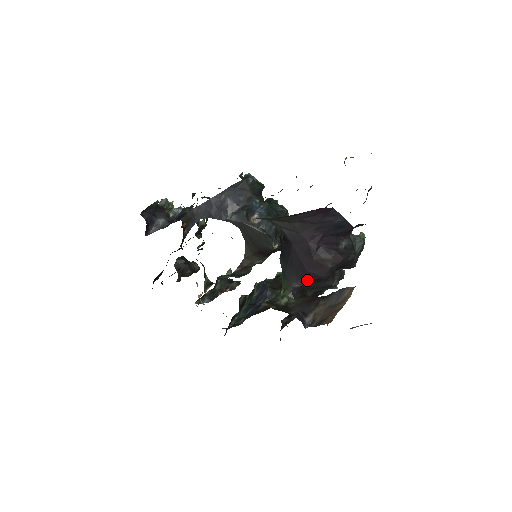
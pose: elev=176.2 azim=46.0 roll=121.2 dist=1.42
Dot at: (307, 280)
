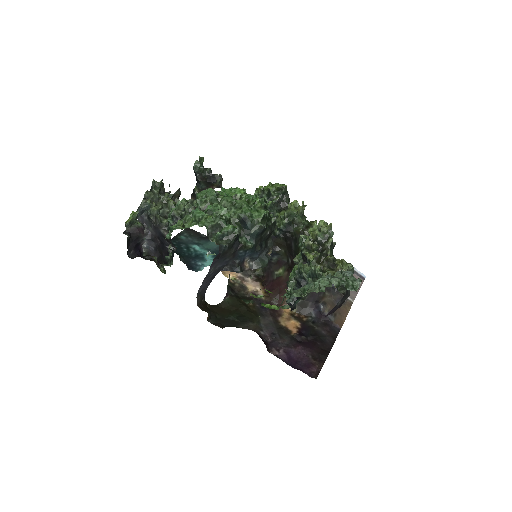
Dot at: occluded
